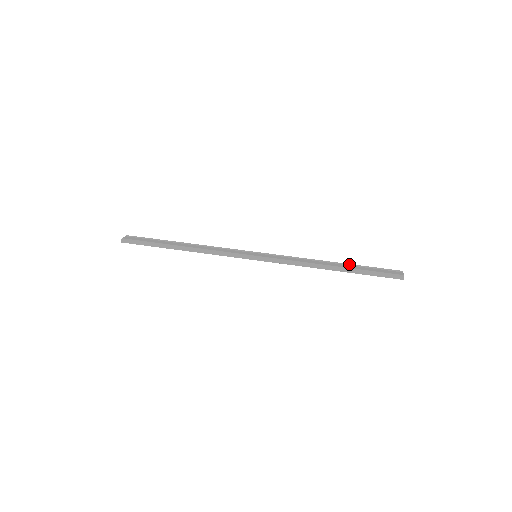
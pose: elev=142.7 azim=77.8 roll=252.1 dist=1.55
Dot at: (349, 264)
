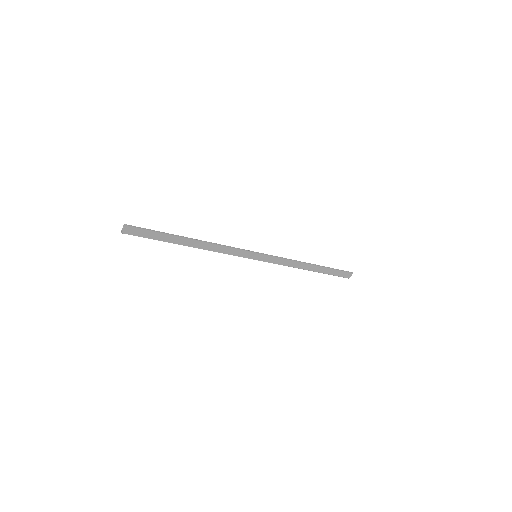
Dot at: (317, 271)
